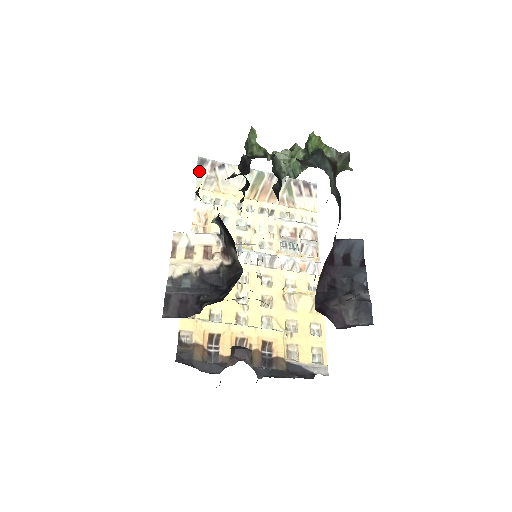
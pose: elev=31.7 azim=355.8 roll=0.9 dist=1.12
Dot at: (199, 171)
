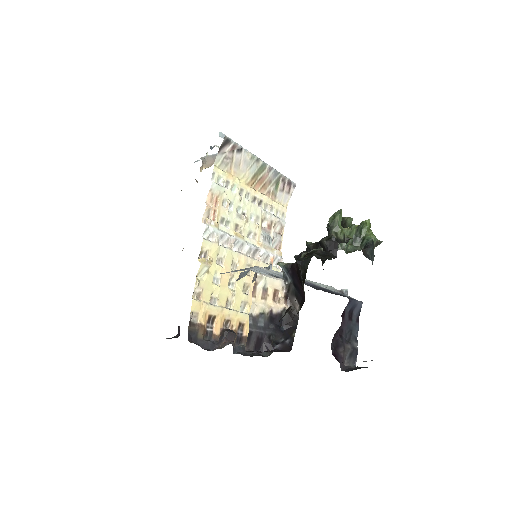
Dot at: (221, 149)
